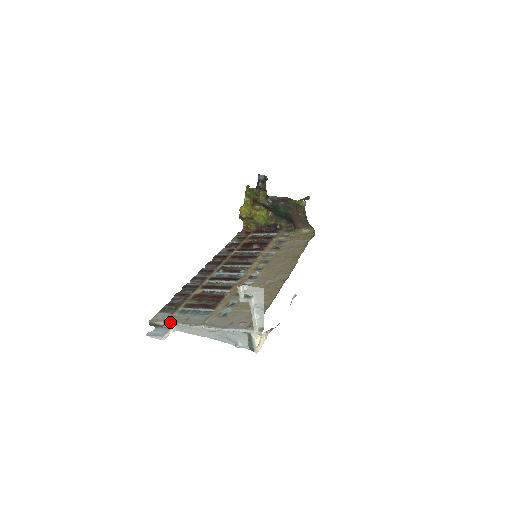
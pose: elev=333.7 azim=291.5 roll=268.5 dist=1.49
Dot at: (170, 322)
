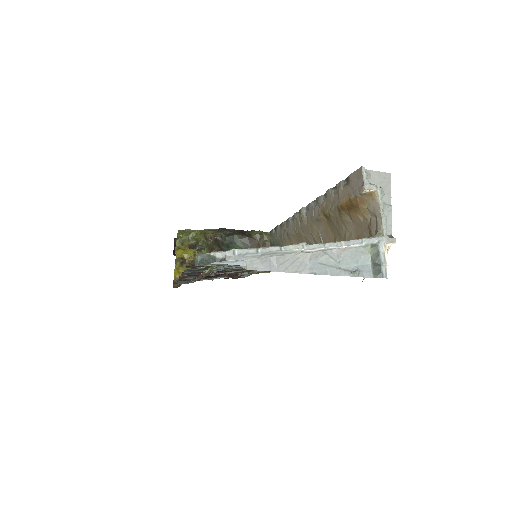
Dot at: occluded
